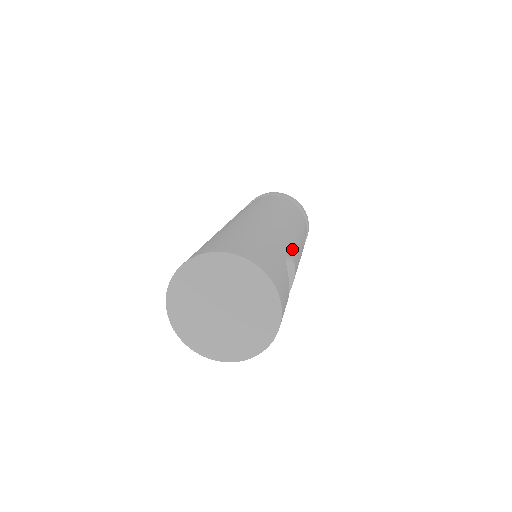
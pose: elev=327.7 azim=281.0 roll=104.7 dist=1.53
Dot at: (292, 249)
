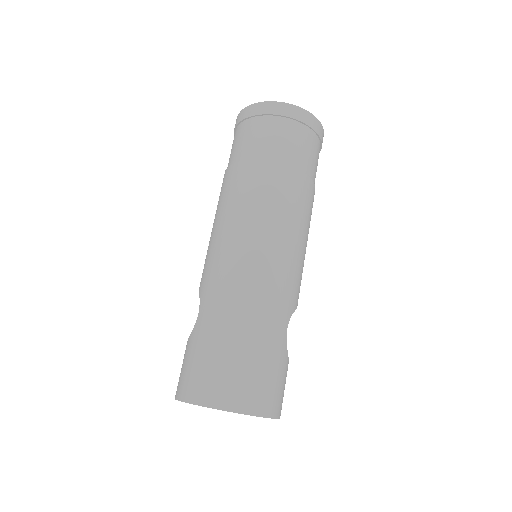
Dot at: (295, 291)
